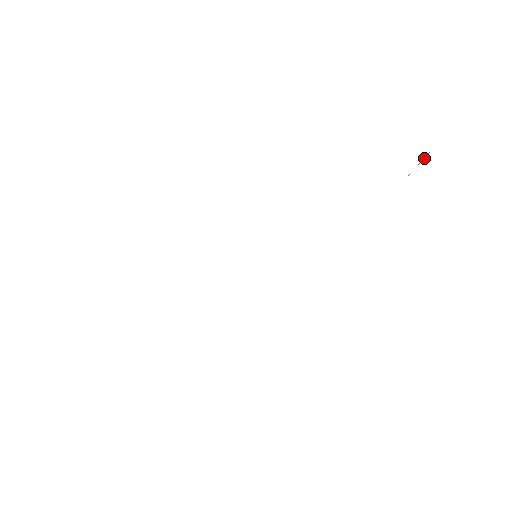
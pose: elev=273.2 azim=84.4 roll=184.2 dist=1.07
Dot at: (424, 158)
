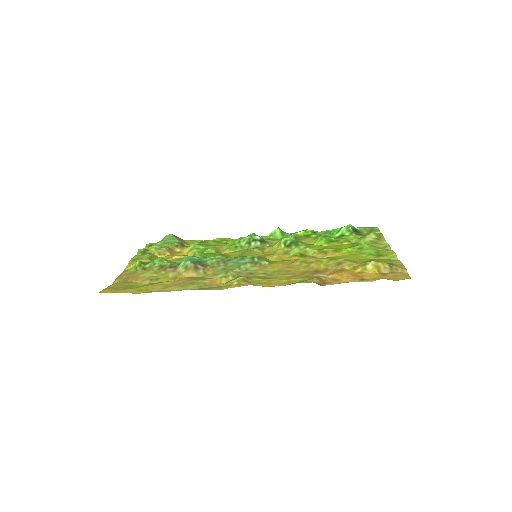
Dot at: (400, 271)
